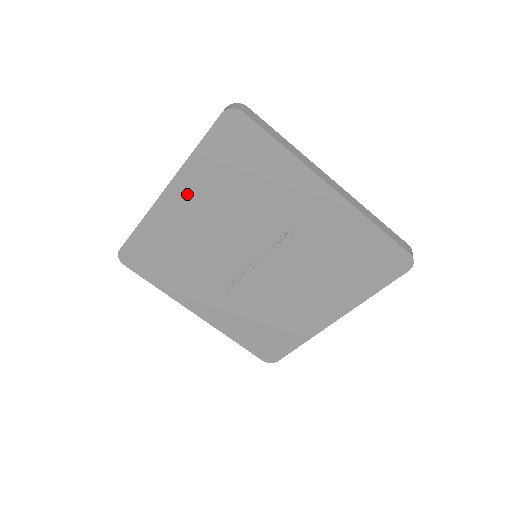
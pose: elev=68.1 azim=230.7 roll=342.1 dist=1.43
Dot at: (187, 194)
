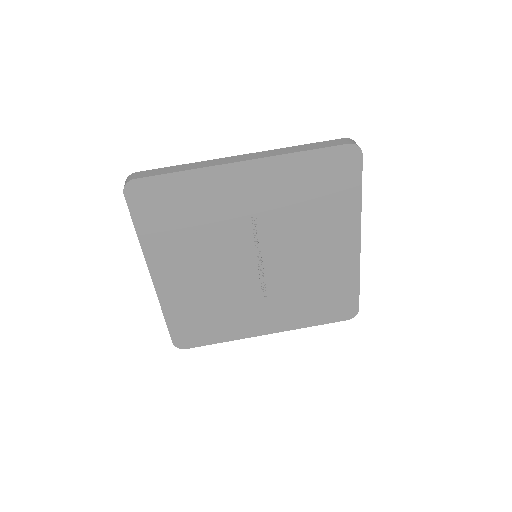
Dot at: (166, 265)
